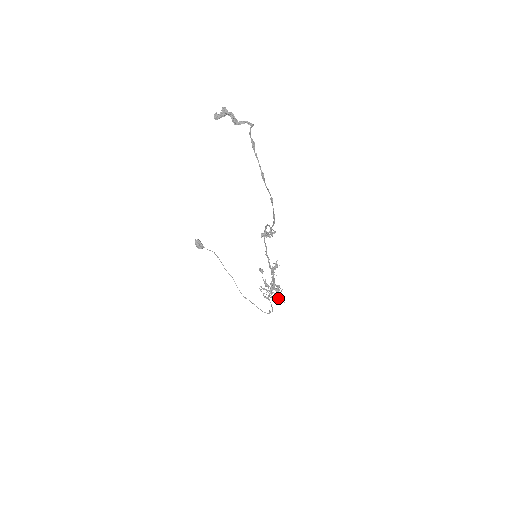
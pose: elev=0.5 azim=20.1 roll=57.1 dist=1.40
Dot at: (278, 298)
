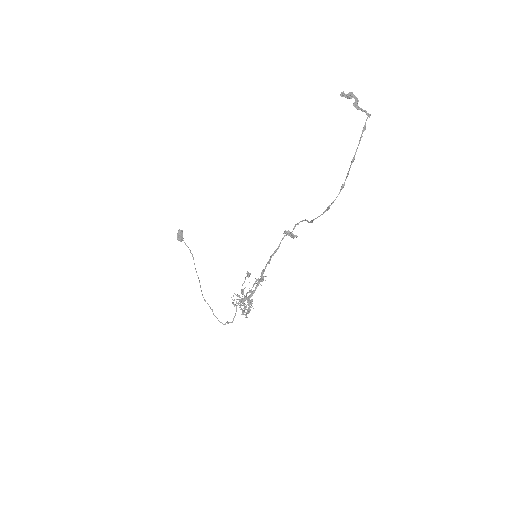
Dot at: occluded
